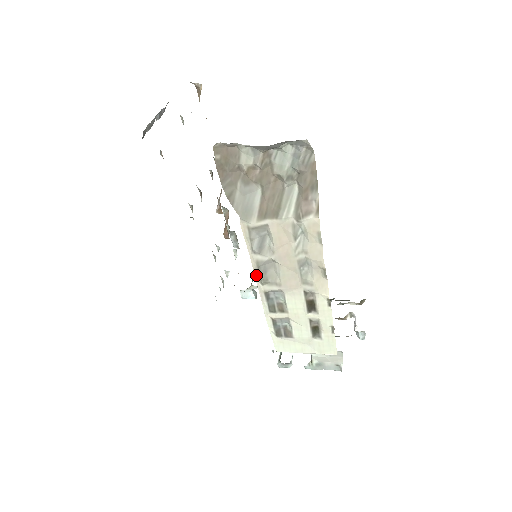
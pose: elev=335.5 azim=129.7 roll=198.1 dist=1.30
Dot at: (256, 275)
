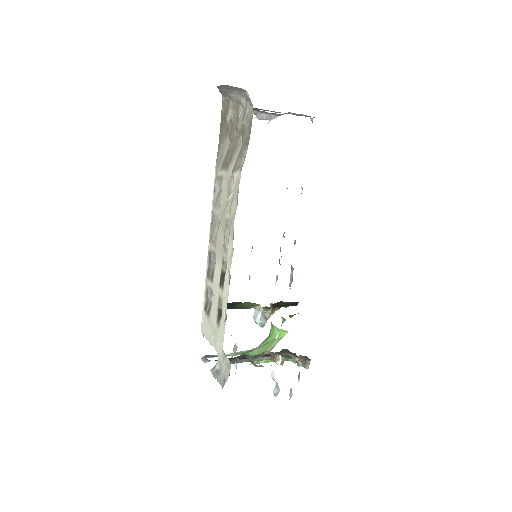
Dot at: (211, 230)
